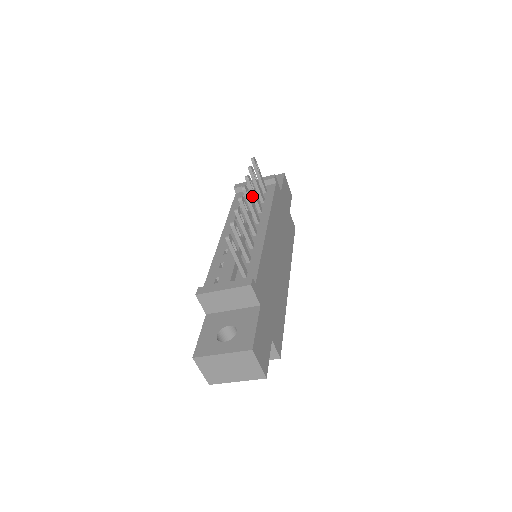
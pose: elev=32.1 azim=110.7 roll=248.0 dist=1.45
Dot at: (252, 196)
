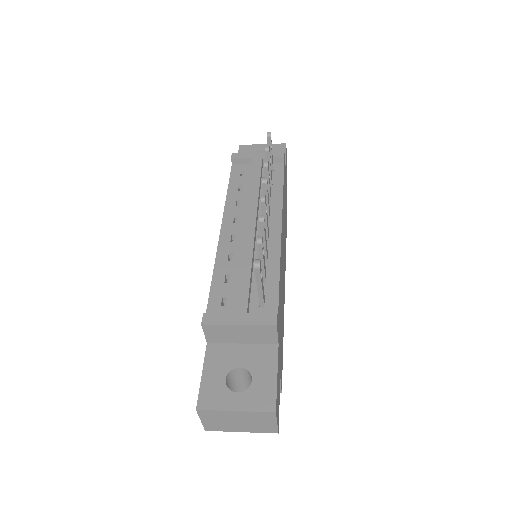
Dot at: occluded
